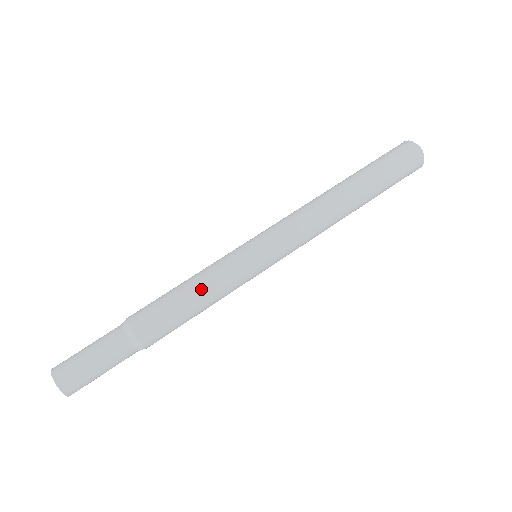
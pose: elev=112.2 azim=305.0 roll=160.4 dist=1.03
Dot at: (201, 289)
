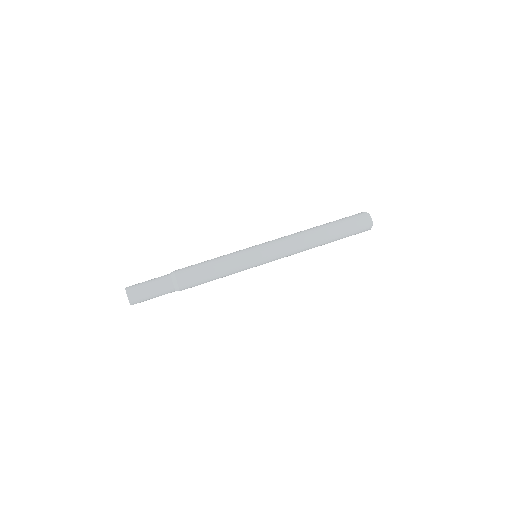
Dot at: (221, 269)
